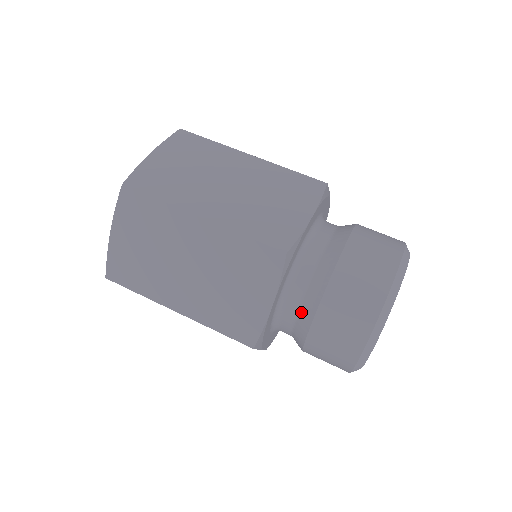
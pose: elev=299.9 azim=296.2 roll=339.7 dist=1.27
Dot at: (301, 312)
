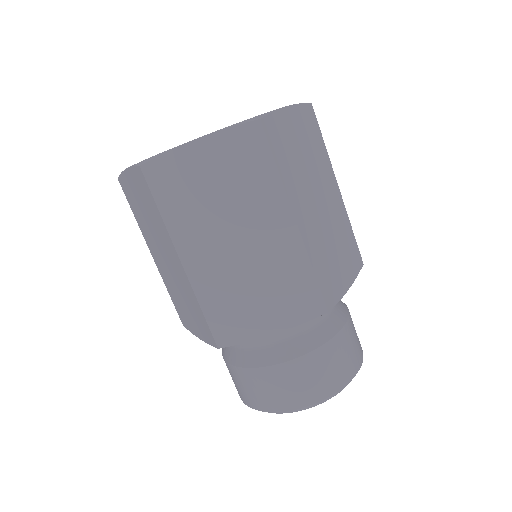
Dot at: occluded
